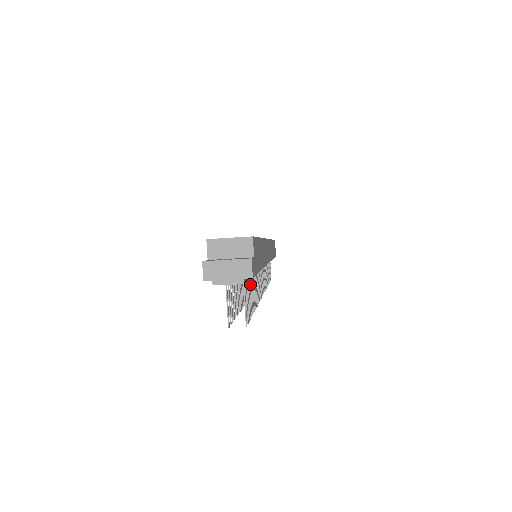
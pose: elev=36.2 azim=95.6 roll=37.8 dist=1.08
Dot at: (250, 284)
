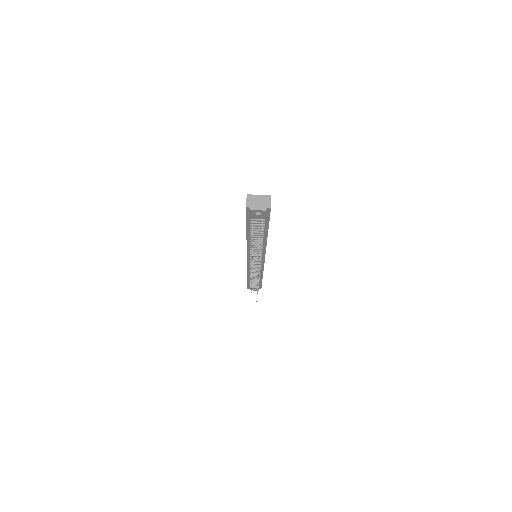
Dot at: occluded
